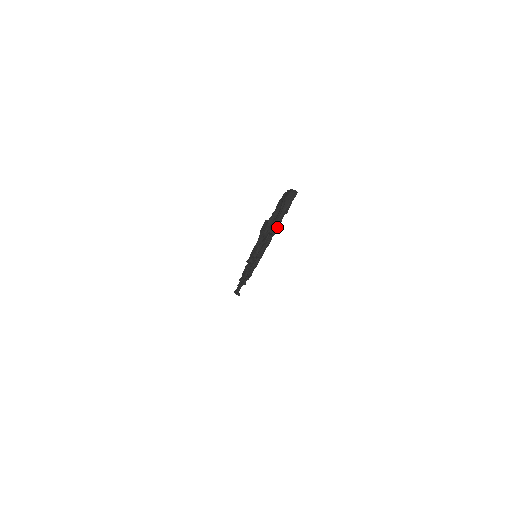
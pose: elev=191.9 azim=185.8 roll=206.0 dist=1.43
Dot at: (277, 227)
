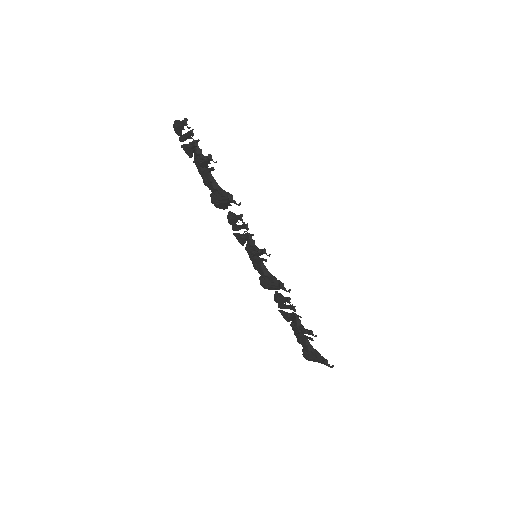
Dot at: (186, 119)
